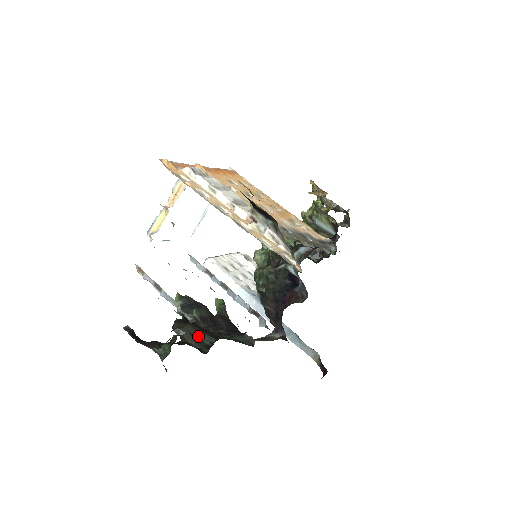
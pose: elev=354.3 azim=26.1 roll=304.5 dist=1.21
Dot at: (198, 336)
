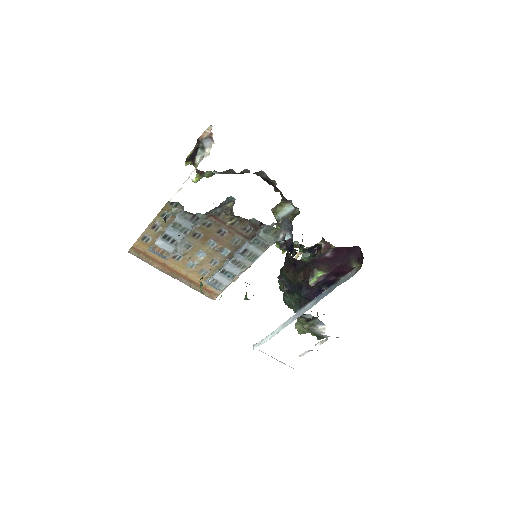
Dot at: occluded
